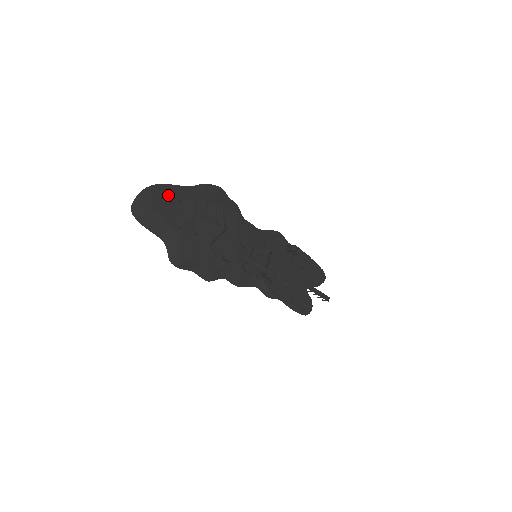
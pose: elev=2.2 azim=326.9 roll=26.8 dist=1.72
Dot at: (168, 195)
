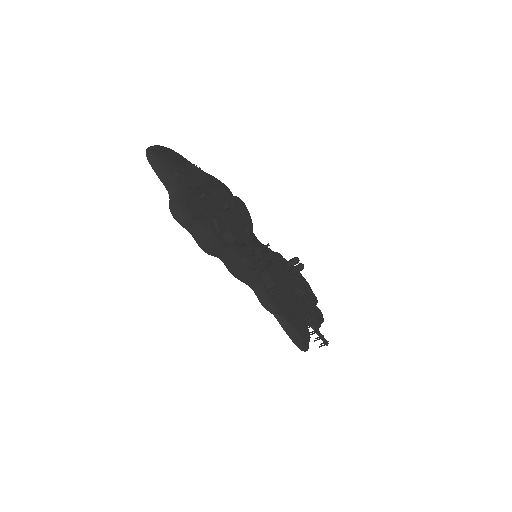
Dot at: (183, 162)
